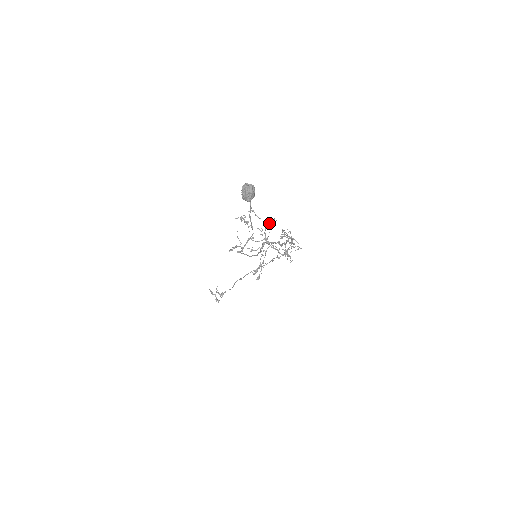
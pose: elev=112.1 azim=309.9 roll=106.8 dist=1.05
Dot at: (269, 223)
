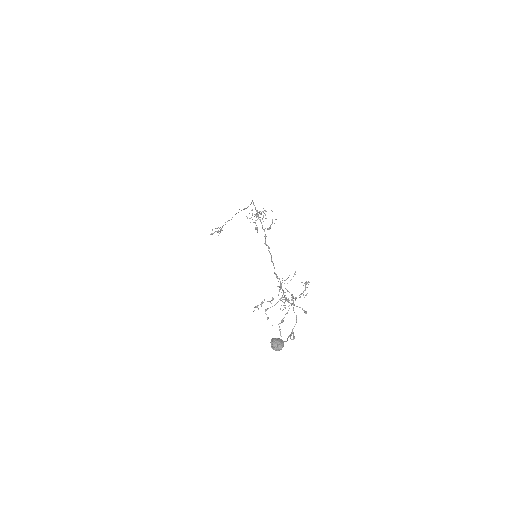
Dot at: occluded
